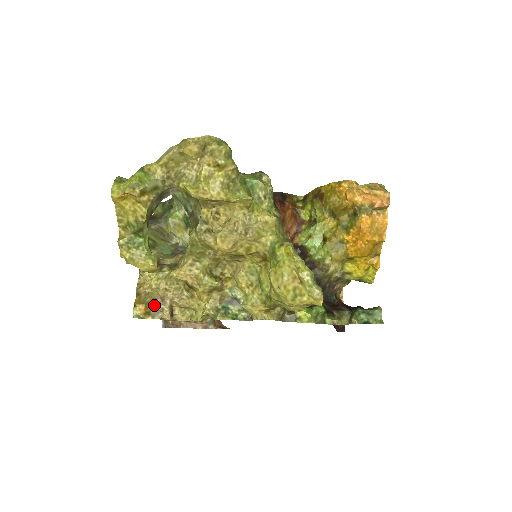
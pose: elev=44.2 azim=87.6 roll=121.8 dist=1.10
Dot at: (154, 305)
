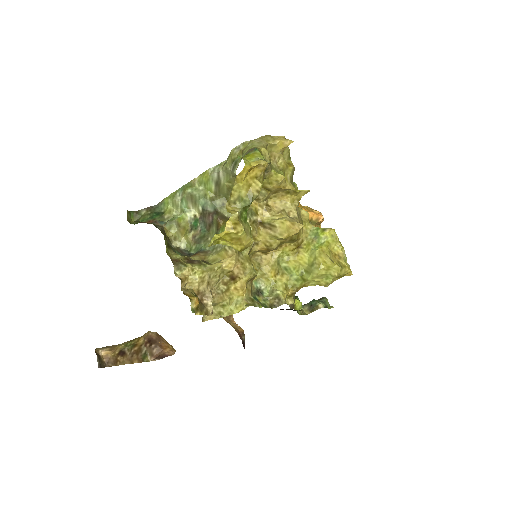
Dot at: (199, 300)
